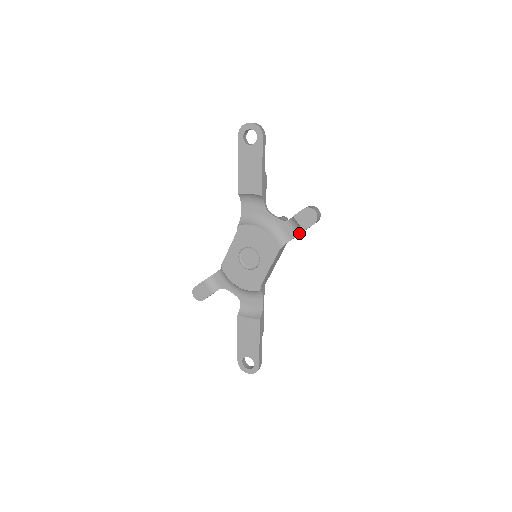
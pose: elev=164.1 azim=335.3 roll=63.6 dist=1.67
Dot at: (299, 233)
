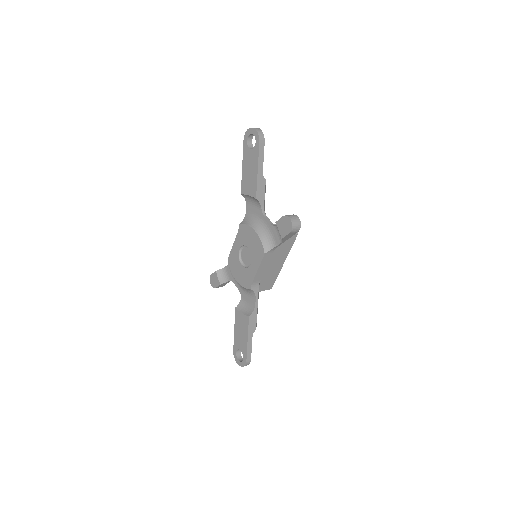
Dot at: (282, 240)
